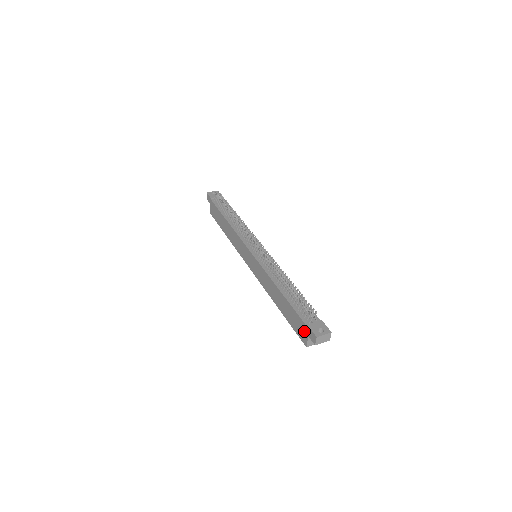
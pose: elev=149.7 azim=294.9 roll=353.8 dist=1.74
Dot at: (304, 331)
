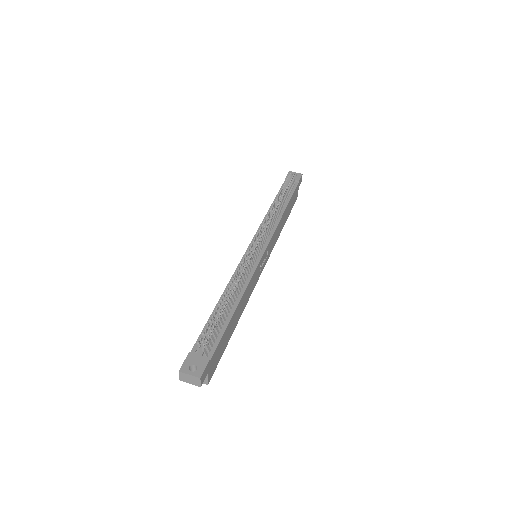
Dot at: occluded
